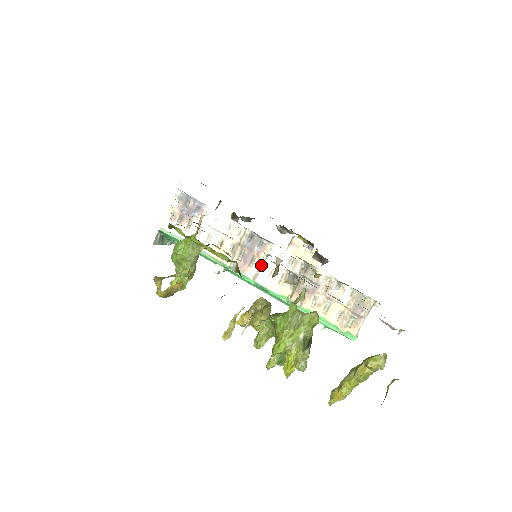
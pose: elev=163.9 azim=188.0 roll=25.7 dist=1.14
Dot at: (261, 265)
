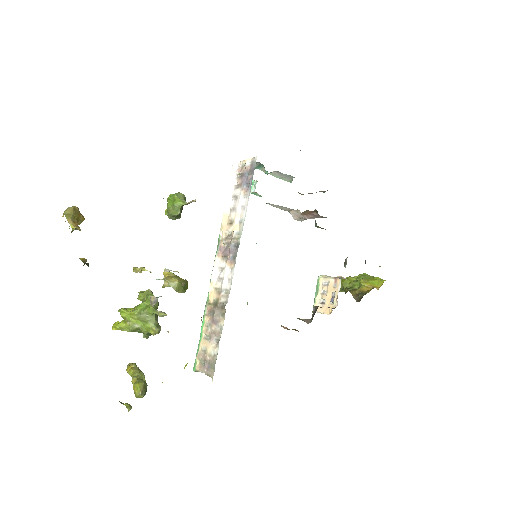
Dot at: occluded
